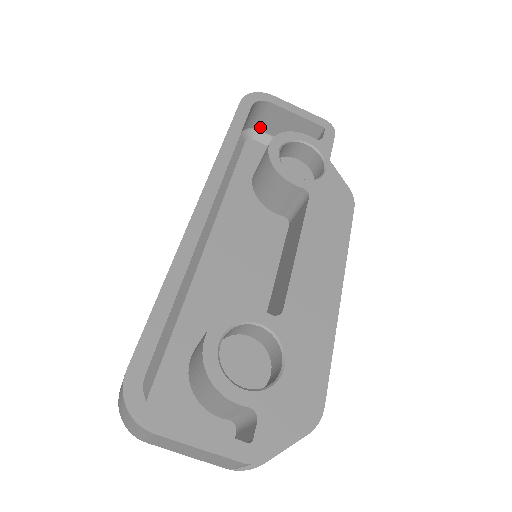
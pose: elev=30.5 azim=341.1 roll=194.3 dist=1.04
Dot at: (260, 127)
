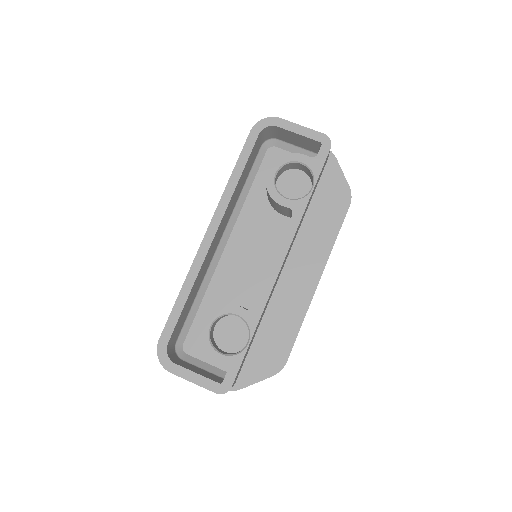
Dot at: (278, 137)
